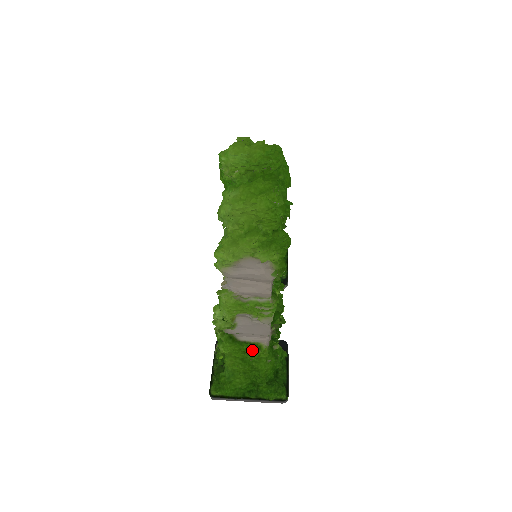
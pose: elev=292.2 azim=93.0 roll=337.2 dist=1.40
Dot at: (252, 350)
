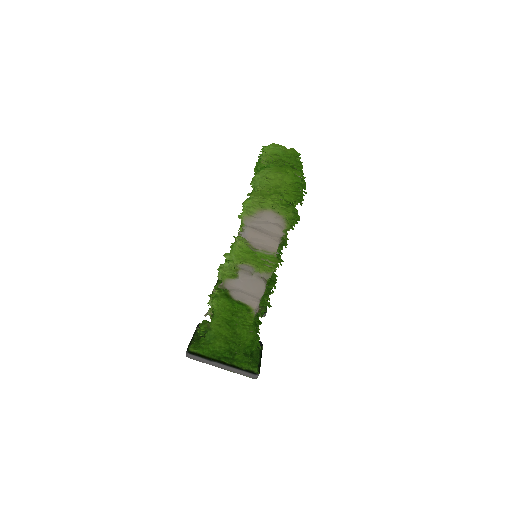
Dot at: (241, 312)
